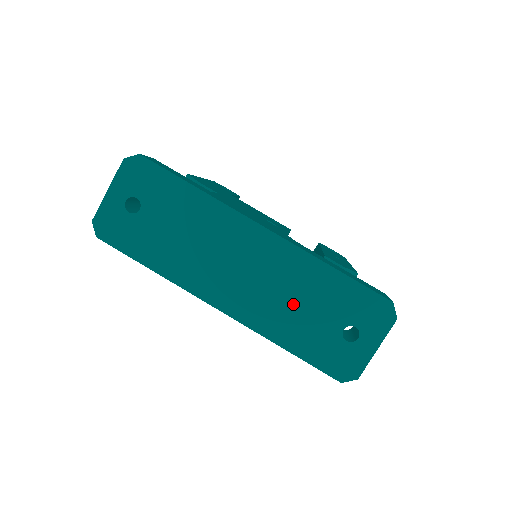
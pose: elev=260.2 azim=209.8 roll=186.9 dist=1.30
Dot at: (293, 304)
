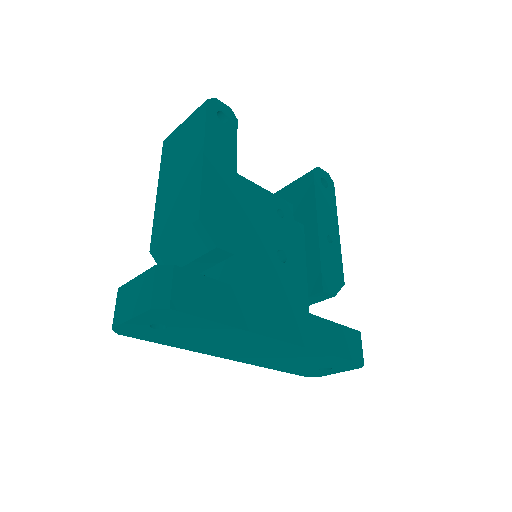
Dot at: (290, 361)
